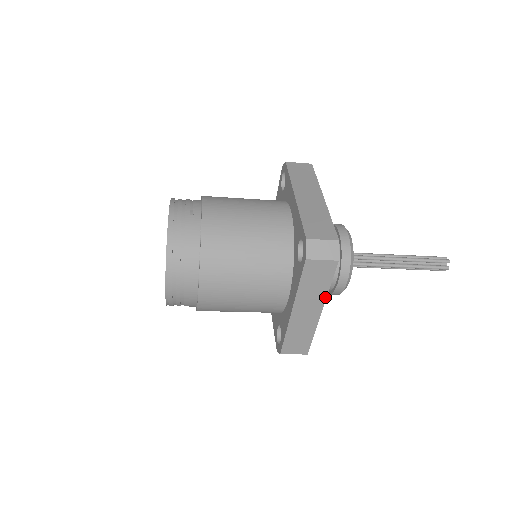
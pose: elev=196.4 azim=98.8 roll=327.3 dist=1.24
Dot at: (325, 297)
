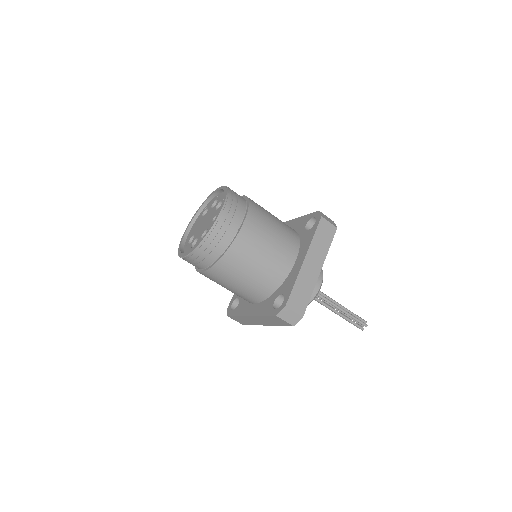
Dot at: (325, 256)
